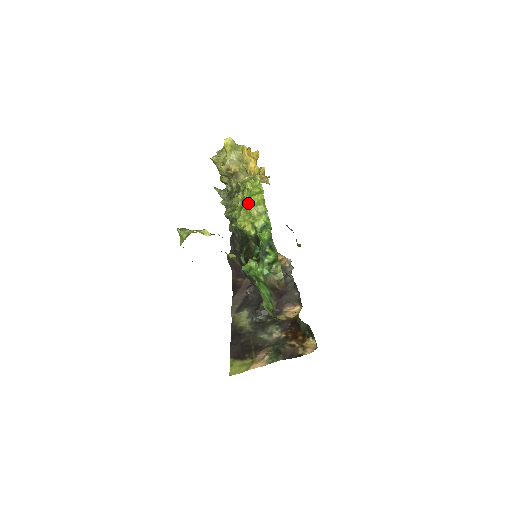
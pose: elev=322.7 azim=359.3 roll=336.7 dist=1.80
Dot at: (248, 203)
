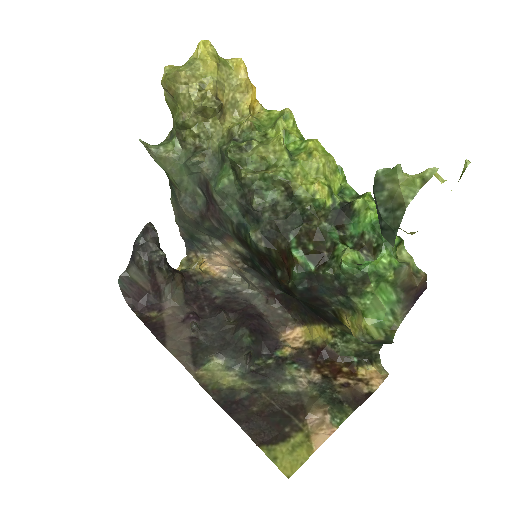
Dot at: (307, 152)
